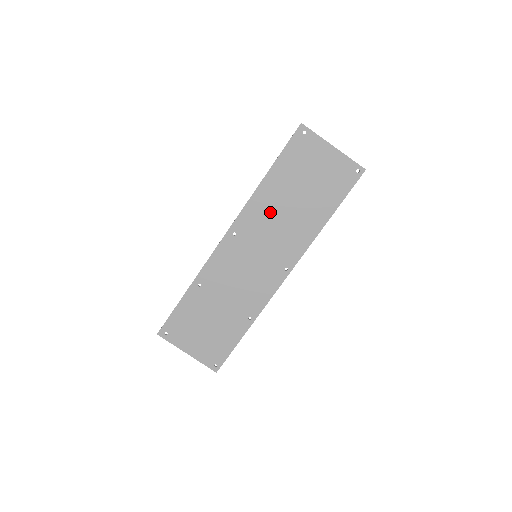
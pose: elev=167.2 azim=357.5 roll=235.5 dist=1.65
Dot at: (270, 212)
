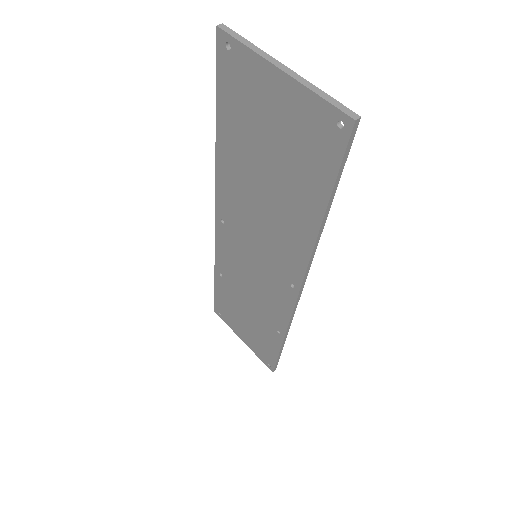
Dot at: (243, 196)
